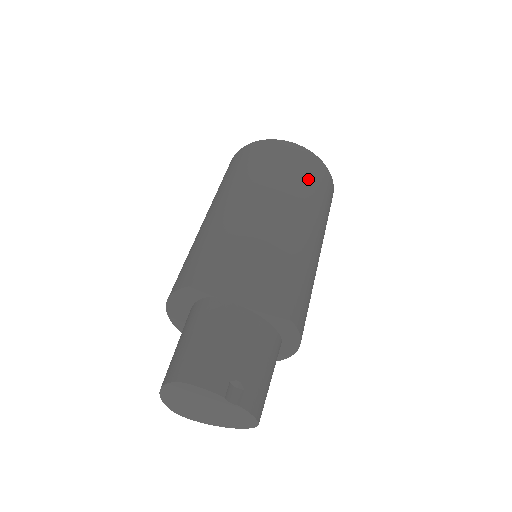
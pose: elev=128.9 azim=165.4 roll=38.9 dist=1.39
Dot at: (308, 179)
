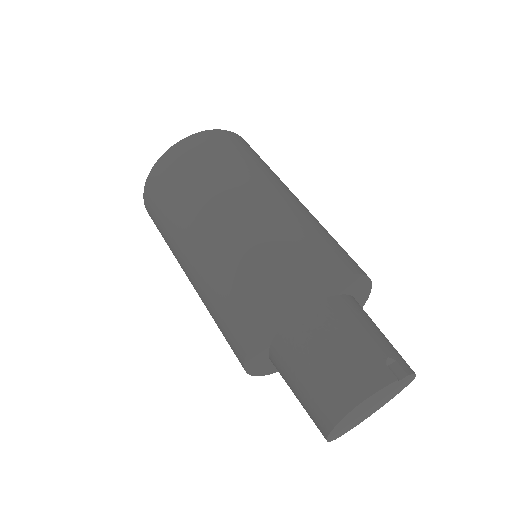
Dot at: (246, 154)
